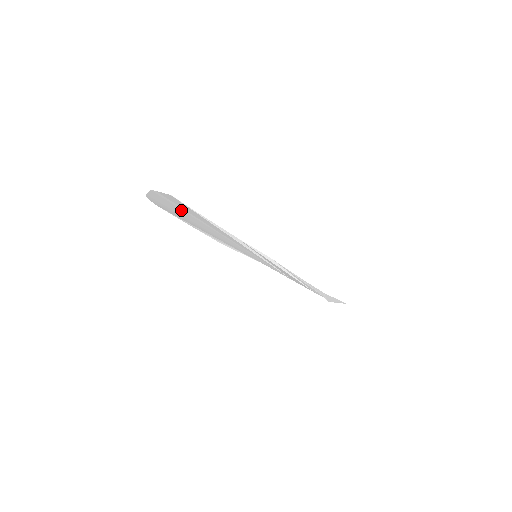
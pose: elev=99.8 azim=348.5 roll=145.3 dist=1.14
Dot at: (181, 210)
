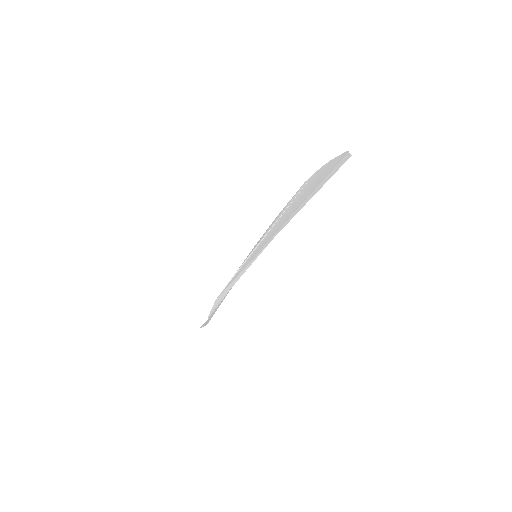
Dot at: (317, 183)
